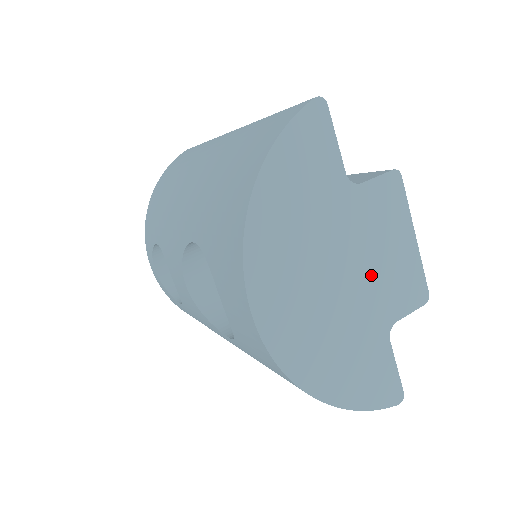
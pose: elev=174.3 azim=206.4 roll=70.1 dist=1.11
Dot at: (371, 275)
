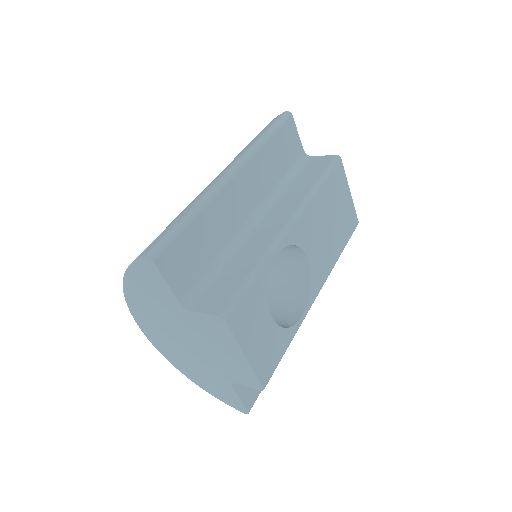
Dot at: (211, 354)
